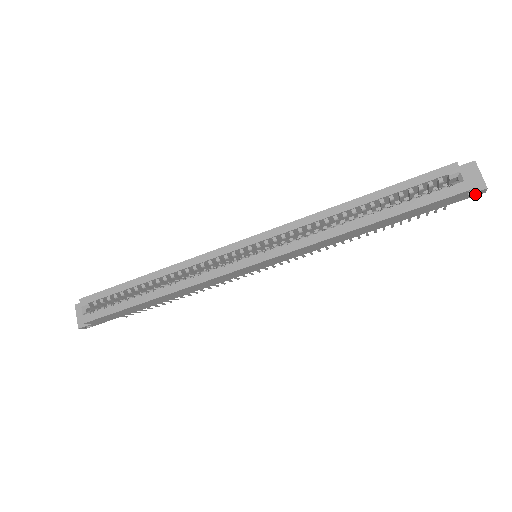
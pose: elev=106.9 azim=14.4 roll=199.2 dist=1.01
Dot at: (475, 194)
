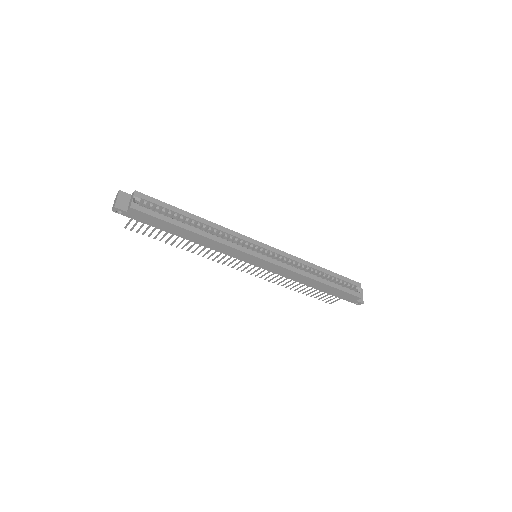
Dot at: (356, 303)
